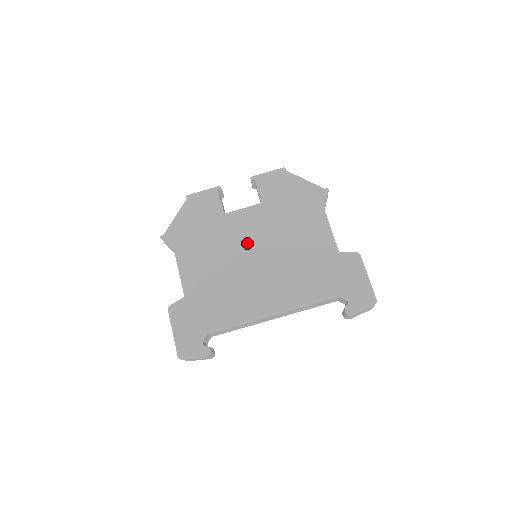
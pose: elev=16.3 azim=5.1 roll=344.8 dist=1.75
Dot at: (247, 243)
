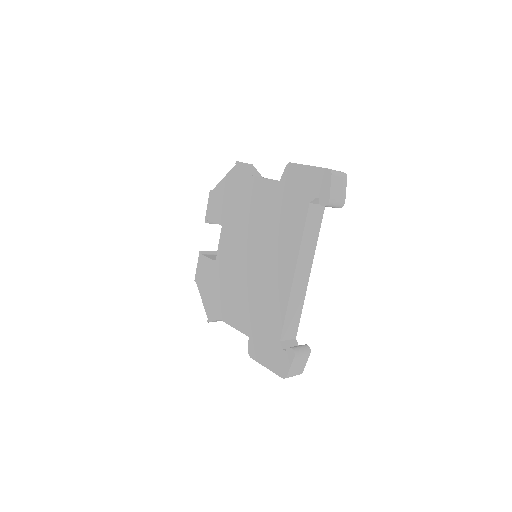
Dot at: (239, 257)
